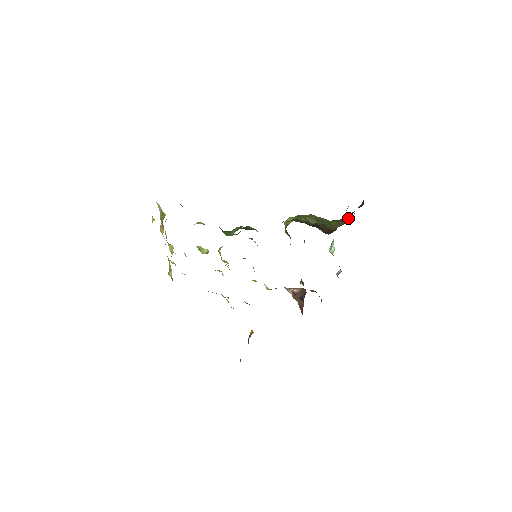
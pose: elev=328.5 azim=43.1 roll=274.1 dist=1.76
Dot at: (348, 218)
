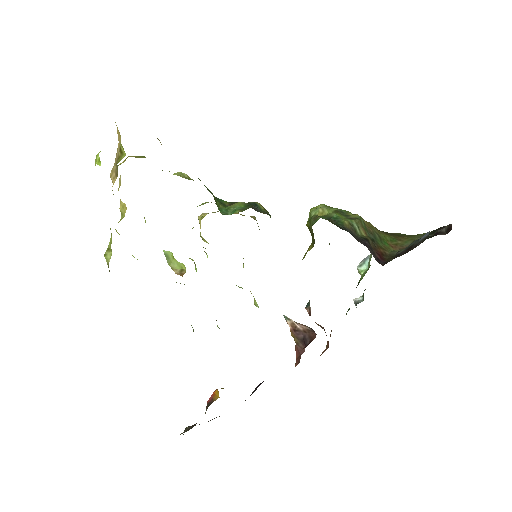
Dot at: (411, 239)
